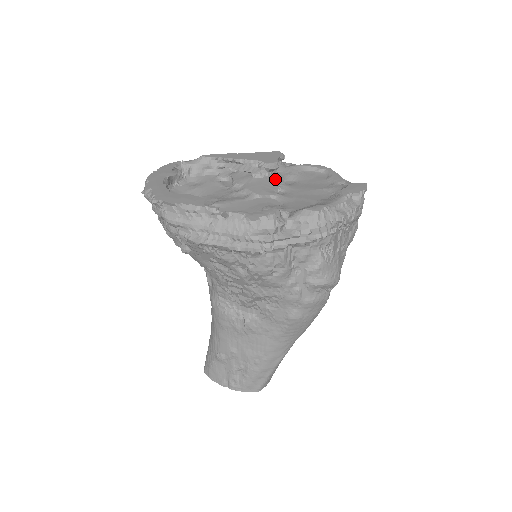
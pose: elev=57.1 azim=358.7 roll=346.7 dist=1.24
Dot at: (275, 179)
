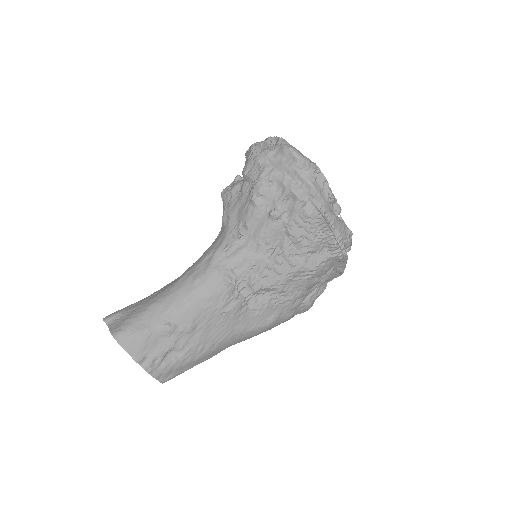
Dot at: occluded
